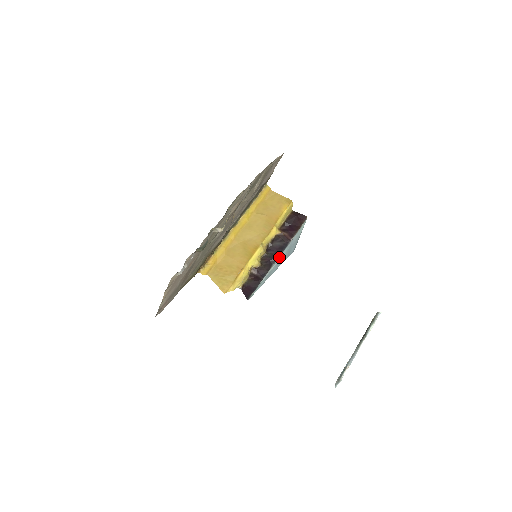
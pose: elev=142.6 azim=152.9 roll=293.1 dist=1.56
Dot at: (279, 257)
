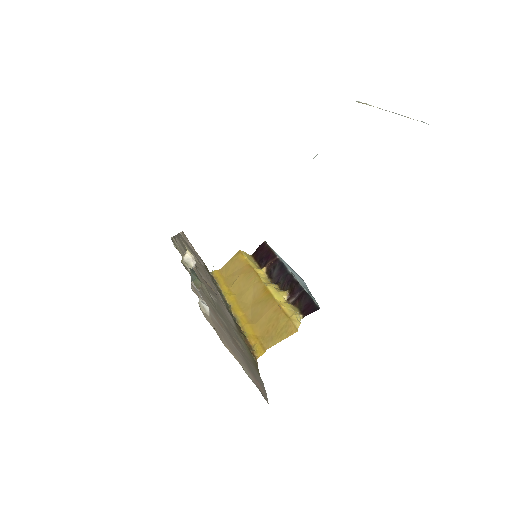
Dot at: (290, 272)
